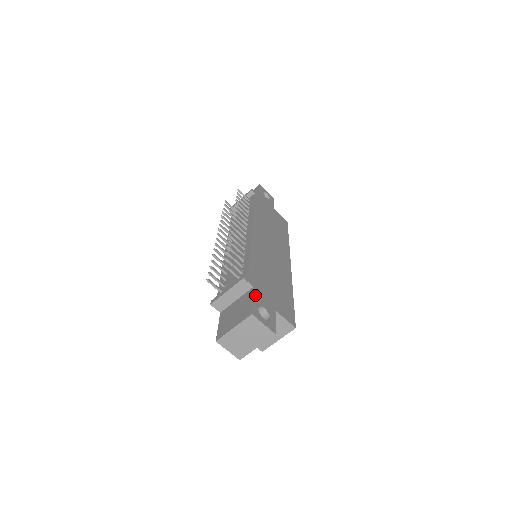
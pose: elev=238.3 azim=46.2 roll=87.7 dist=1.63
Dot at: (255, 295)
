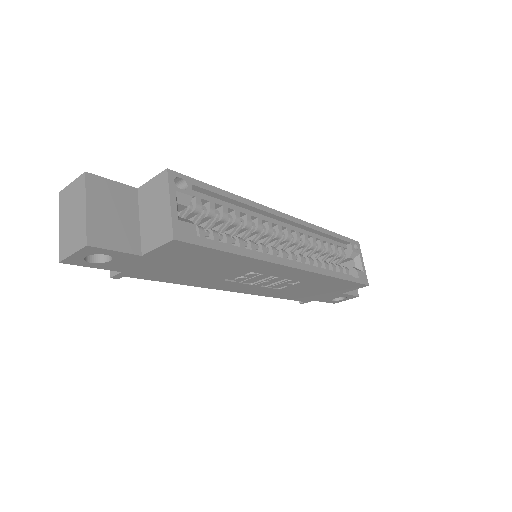
Dot at: occluded
